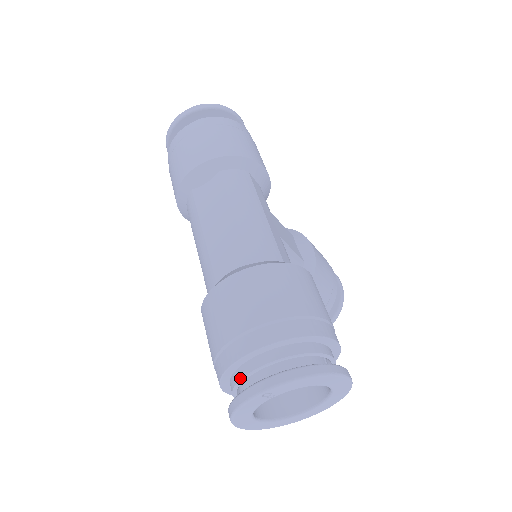
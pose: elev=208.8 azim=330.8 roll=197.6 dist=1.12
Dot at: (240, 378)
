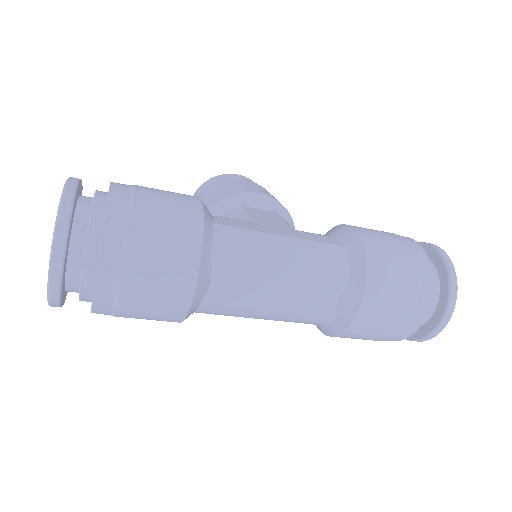
Dot at: occluded
